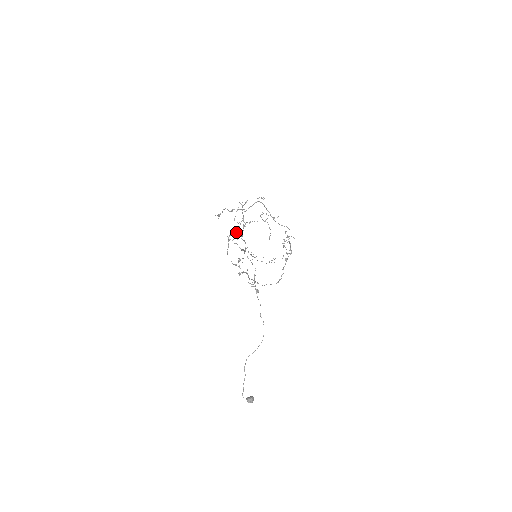
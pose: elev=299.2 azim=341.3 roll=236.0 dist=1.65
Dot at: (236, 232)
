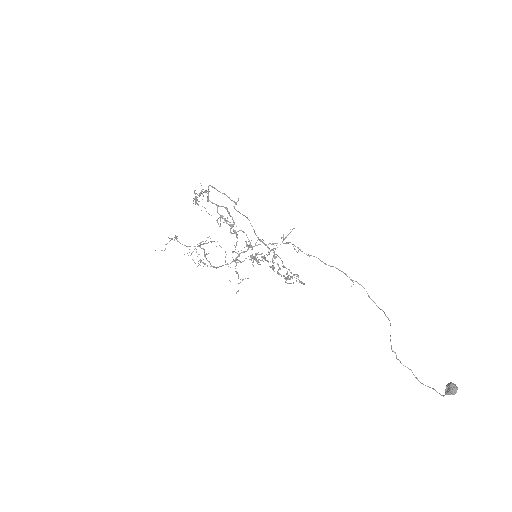
Dot at: (198, 265)
